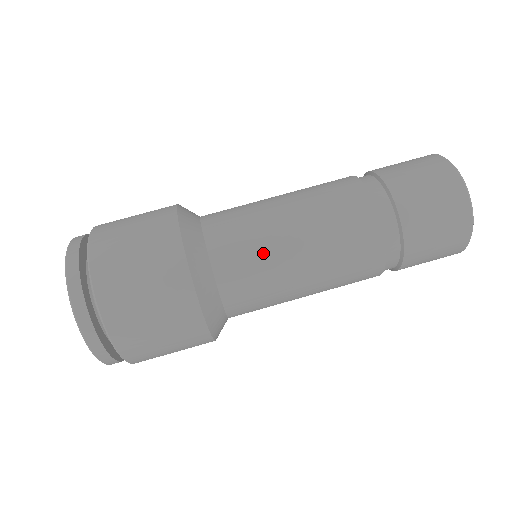
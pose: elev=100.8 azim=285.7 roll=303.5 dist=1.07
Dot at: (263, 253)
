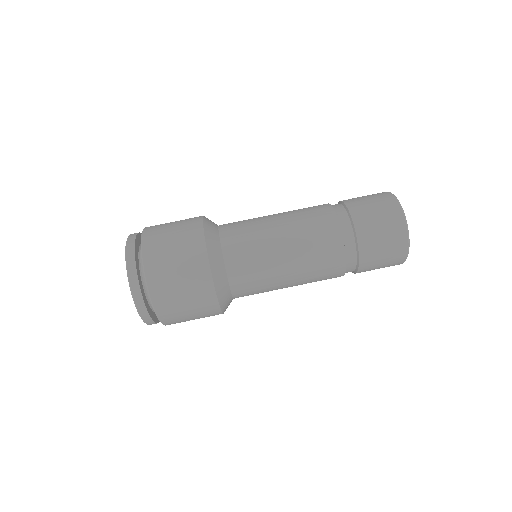
Dot at: (257, 240)
